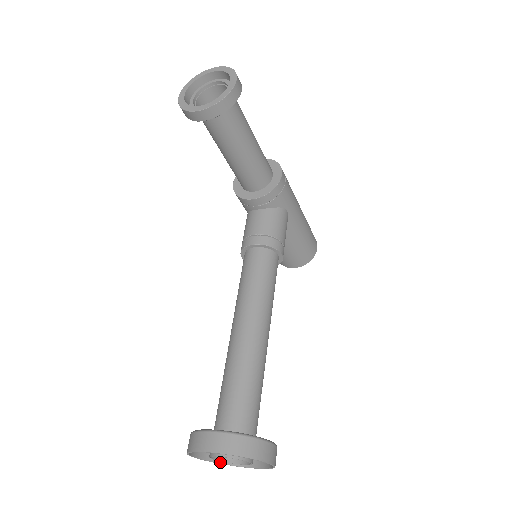
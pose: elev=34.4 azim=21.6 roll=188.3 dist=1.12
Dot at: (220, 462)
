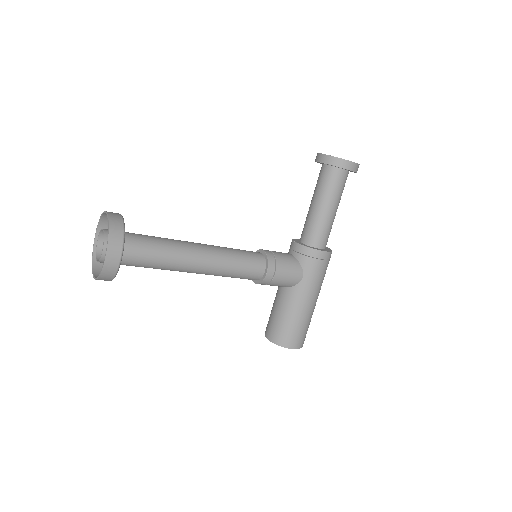
Dot at: (93, 262)
